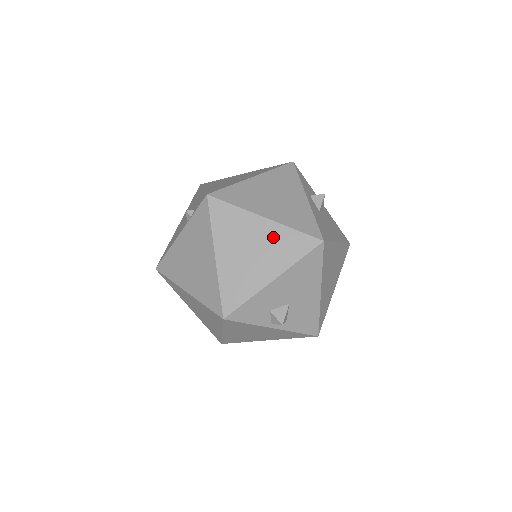
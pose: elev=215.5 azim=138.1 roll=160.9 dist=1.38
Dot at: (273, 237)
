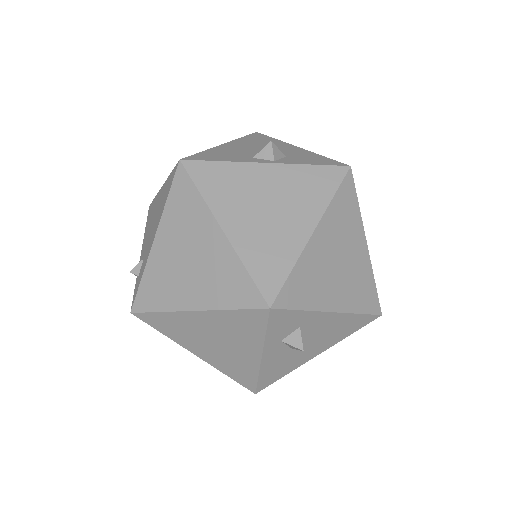
Dot at: occluded
